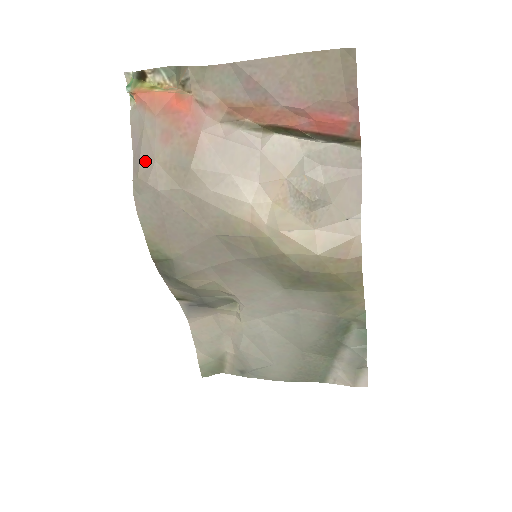
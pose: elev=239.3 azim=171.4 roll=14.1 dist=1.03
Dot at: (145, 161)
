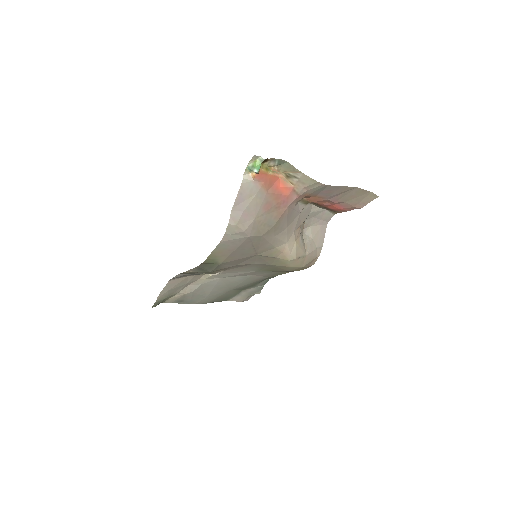
Dot at: (246, 217)
